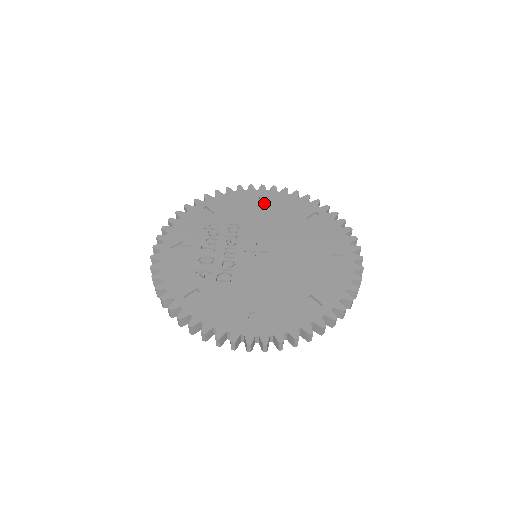
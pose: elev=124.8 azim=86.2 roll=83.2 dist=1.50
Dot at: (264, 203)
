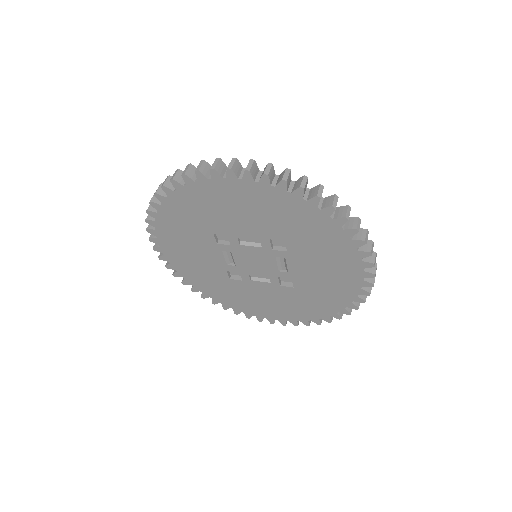
Dot at: occluded
